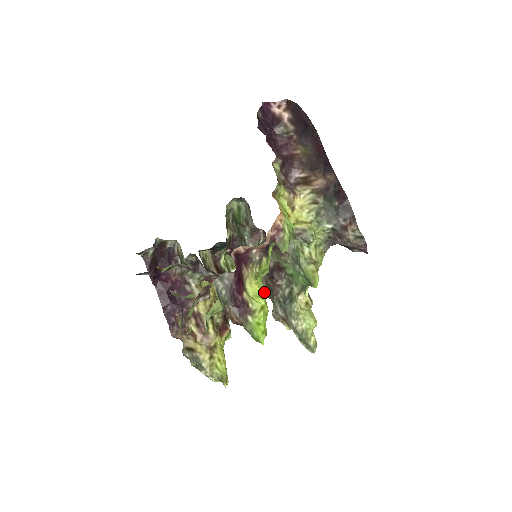
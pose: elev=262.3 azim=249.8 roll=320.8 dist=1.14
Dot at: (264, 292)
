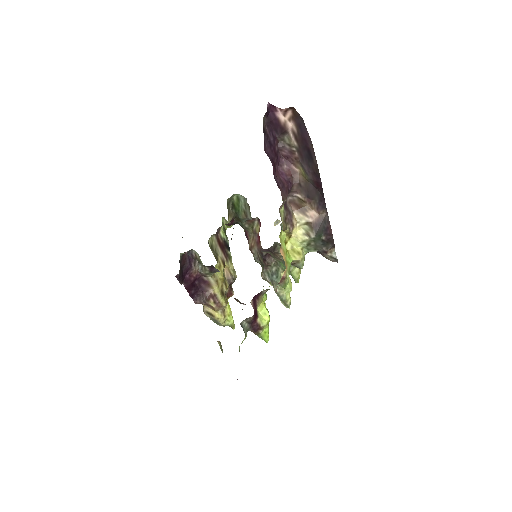
Dot at: occluded
